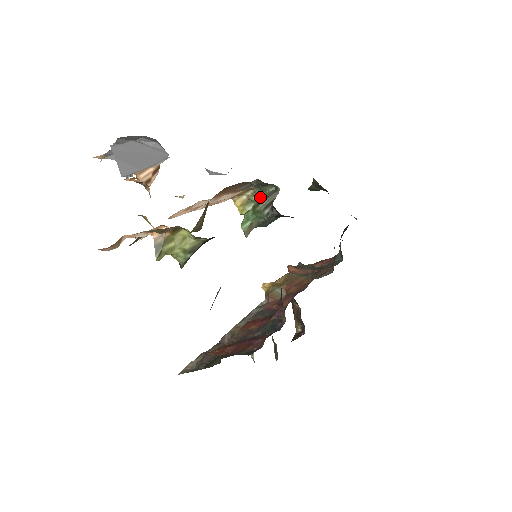
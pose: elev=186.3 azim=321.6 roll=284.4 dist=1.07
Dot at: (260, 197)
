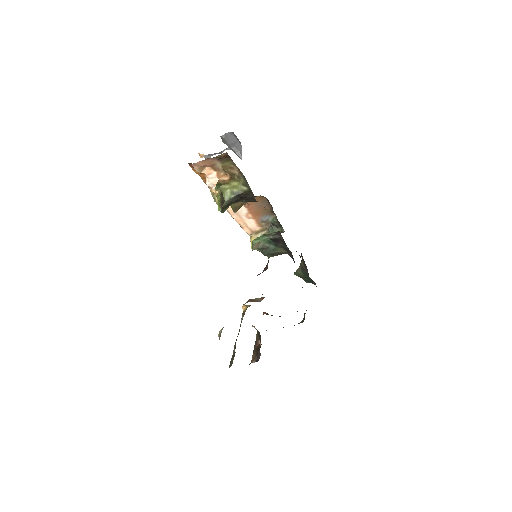
Dot at: occluded
